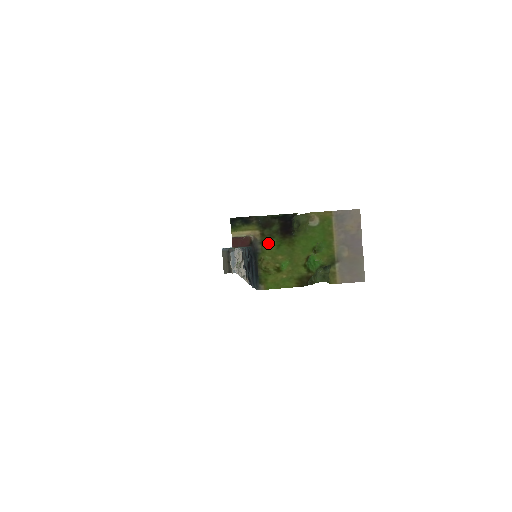
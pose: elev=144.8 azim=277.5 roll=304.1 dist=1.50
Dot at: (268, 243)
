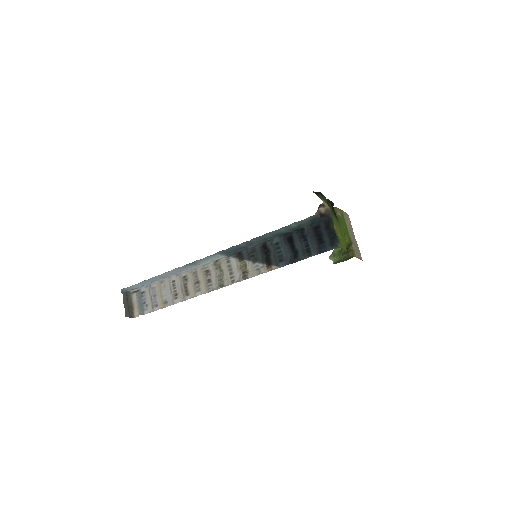
Dot at: (333, 216)
